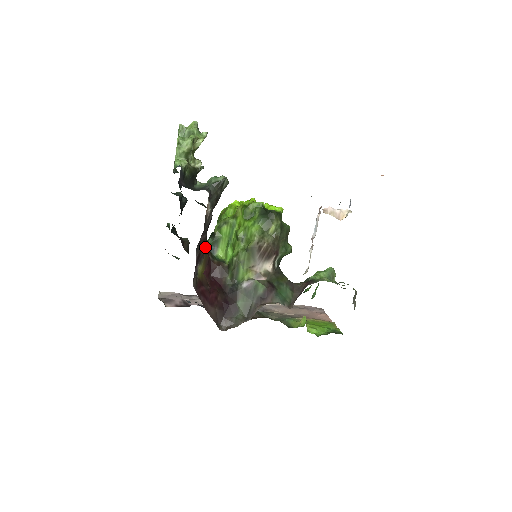
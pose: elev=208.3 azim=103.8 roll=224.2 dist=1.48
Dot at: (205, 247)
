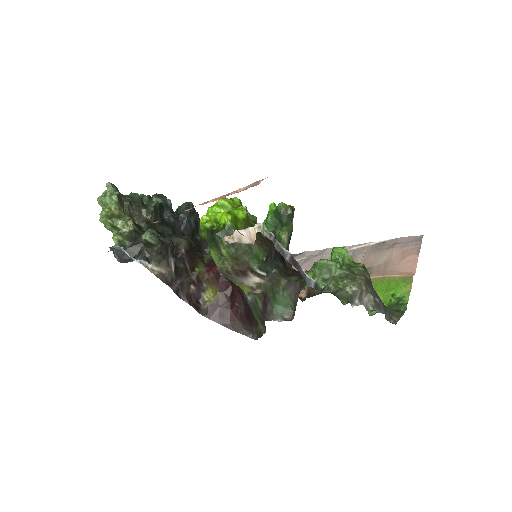
Dot at: (190, 285)
